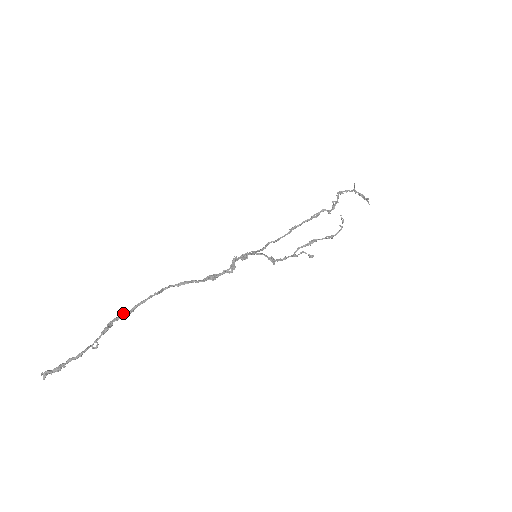
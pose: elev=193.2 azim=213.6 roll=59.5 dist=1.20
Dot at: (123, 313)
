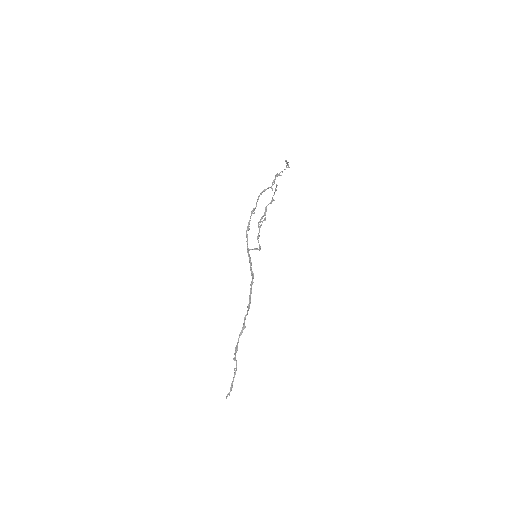
Dot at: (237, 350)
